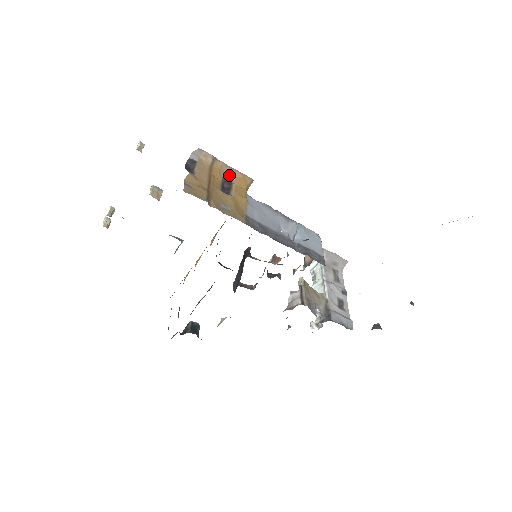
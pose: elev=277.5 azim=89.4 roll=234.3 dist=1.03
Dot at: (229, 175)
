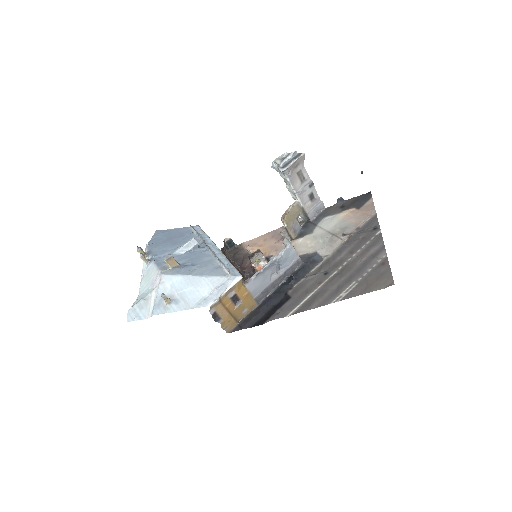
Dot at: (231, 292)
